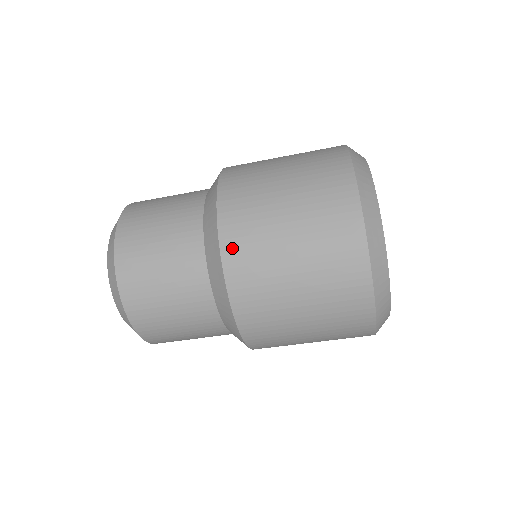
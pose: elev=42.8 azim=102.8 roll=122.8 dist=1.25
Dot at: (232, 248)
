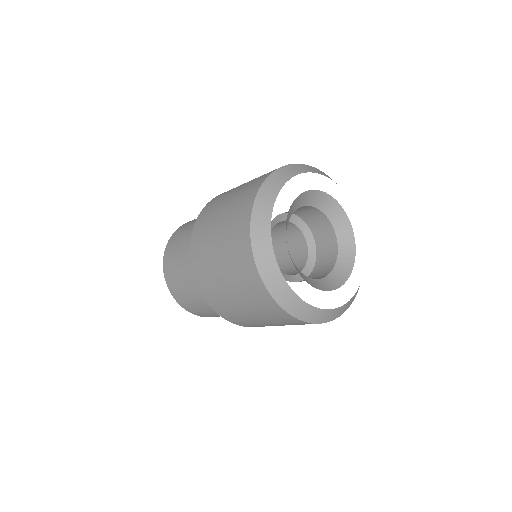
Dot at: (195, 237)
